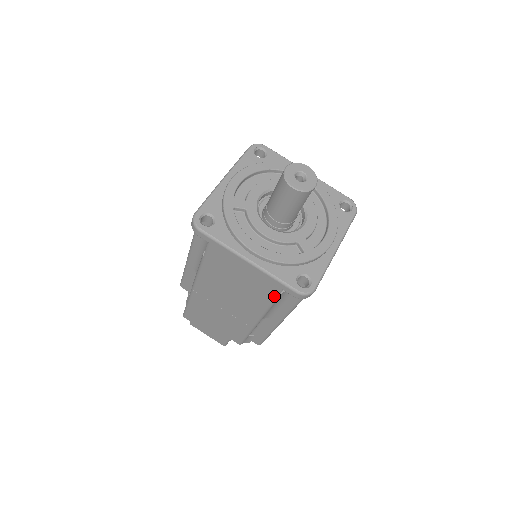
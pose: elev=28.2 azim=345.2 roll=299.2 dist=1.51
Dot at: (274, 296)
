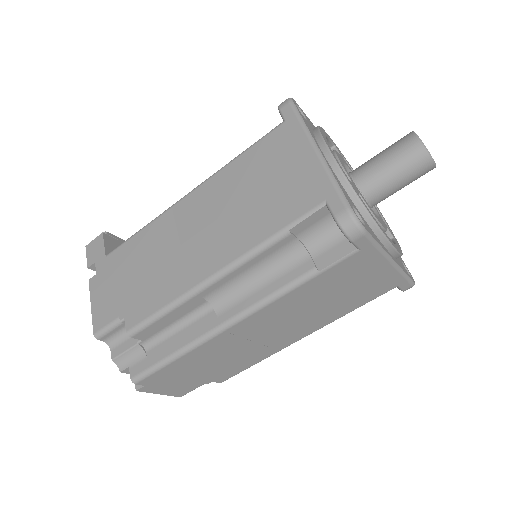
Dot at: (375, 298)
